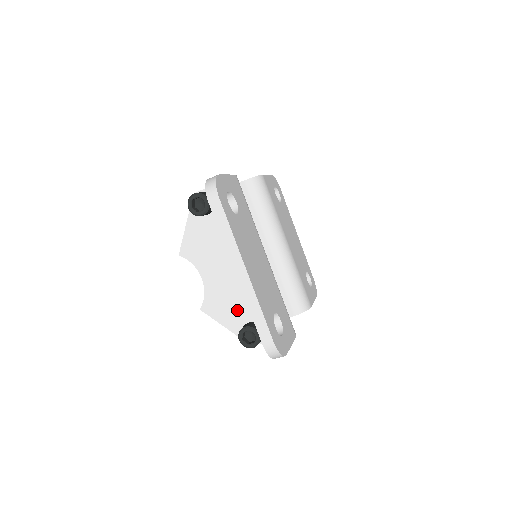
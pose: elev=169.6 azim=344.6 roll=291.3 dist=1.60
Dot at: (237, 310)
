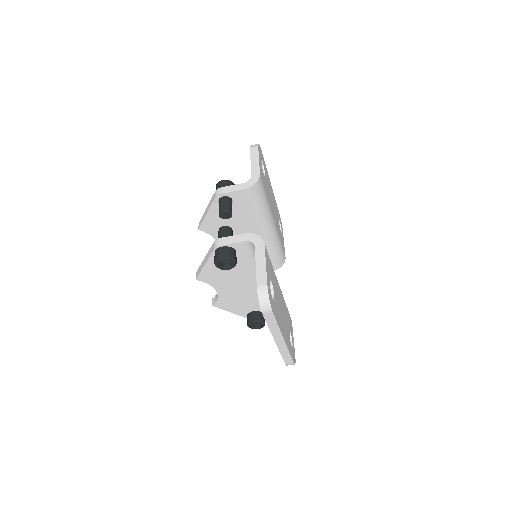
Dot at: (245, 306)
